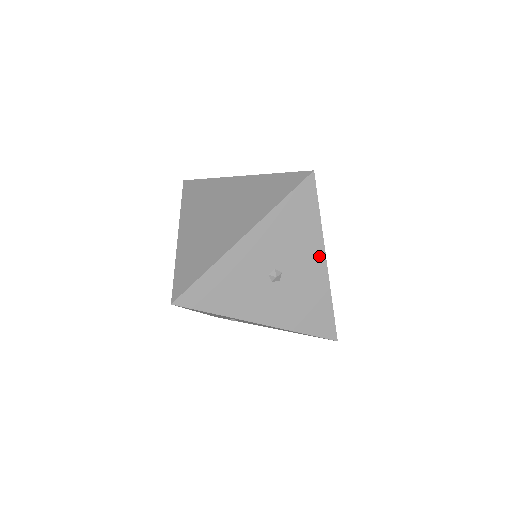
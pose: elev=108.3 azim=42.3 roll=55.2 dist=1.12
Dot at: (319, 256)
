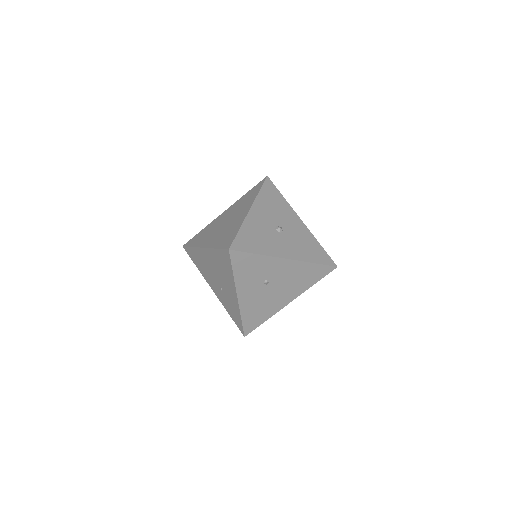
Dot at: (296, 218)
